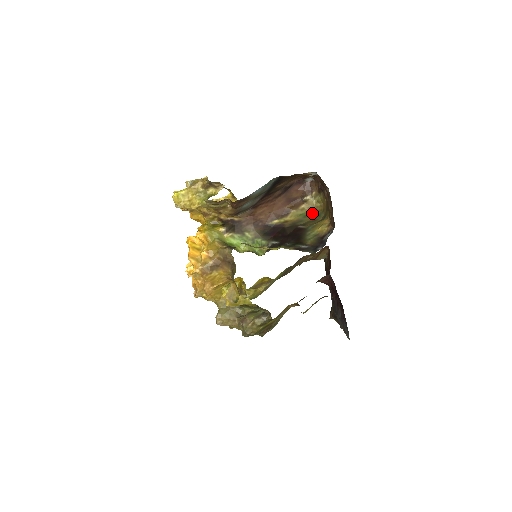
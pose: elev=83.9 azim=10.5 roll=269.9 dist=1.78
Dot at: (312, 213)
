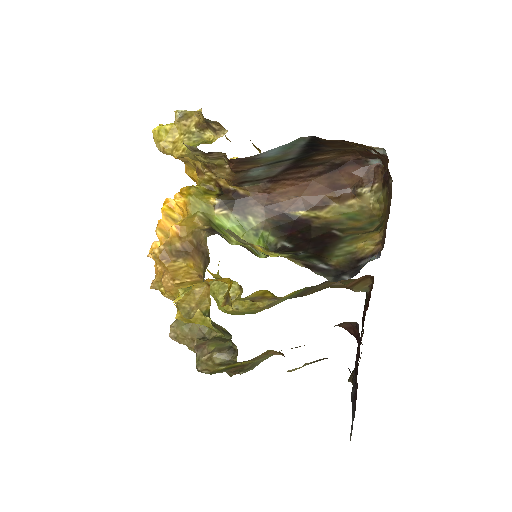
Dot at: (363, 216)
